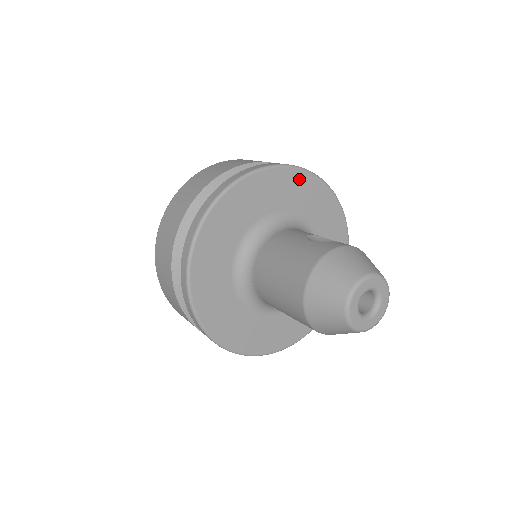
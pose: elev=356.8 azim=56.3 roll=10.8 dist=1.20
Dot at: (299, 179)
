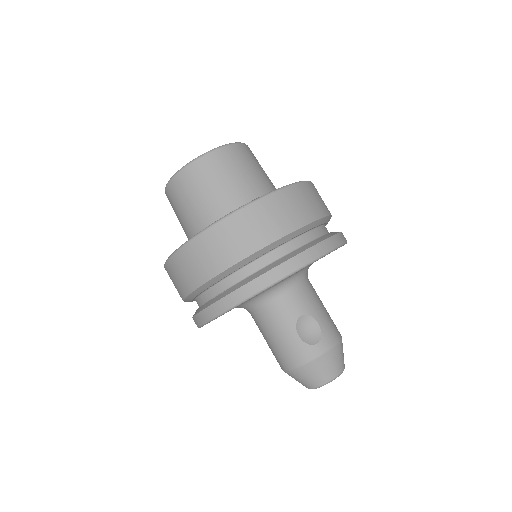
Dot at: occluded
